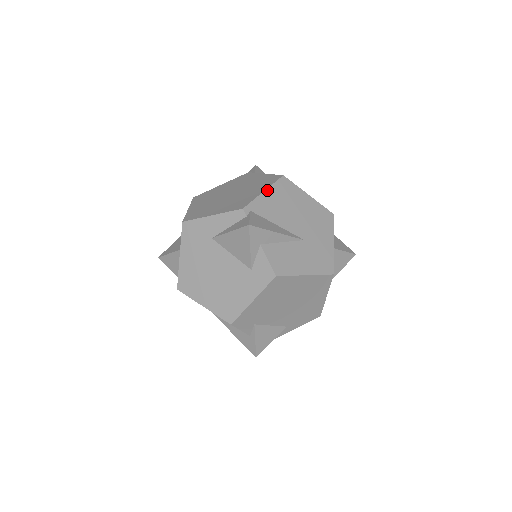
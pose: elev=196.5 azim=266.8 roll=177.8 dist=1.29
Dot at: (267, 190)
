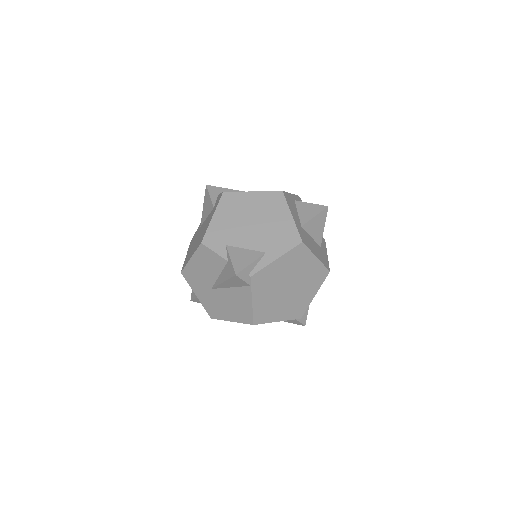
Dot at: occluded
